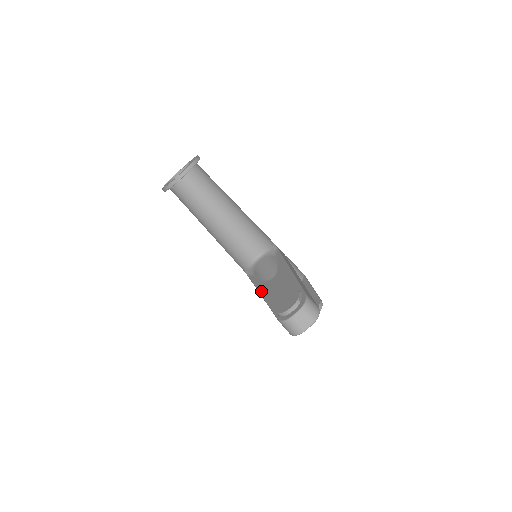
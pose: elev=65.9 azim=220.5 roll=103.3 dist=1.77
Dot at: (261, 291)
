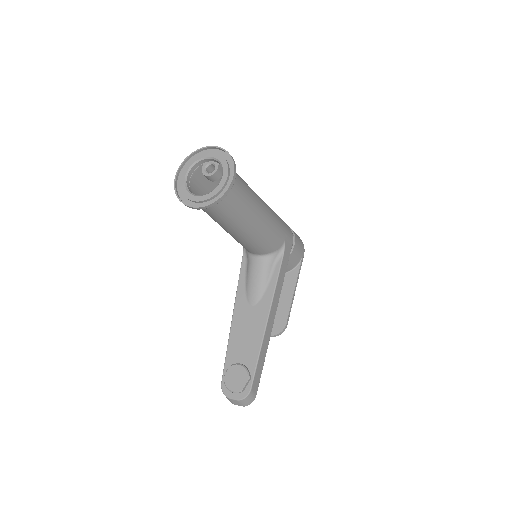
Dot at: (235, 310)
